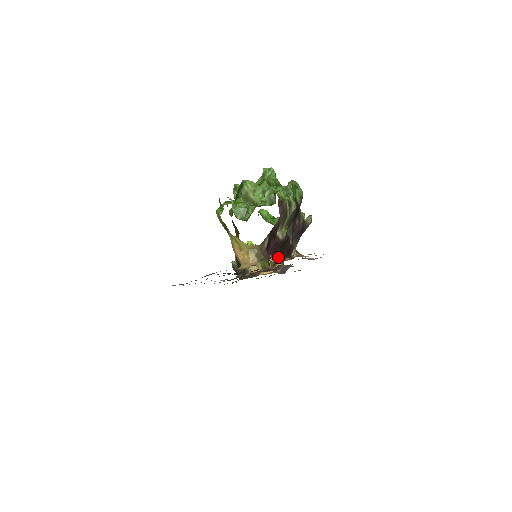
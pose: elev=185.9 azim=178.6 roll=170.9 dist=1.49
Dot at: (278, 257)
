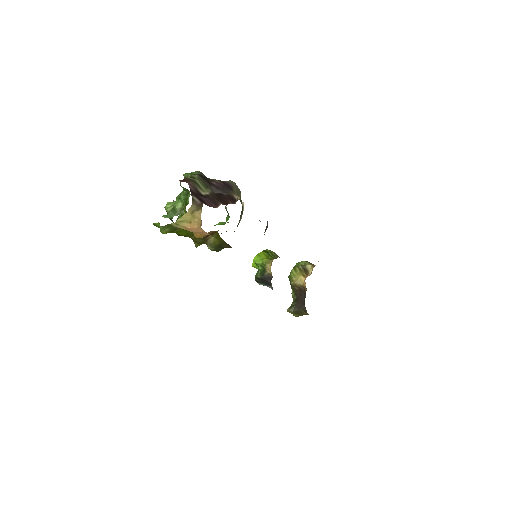
Dot at: occluded
